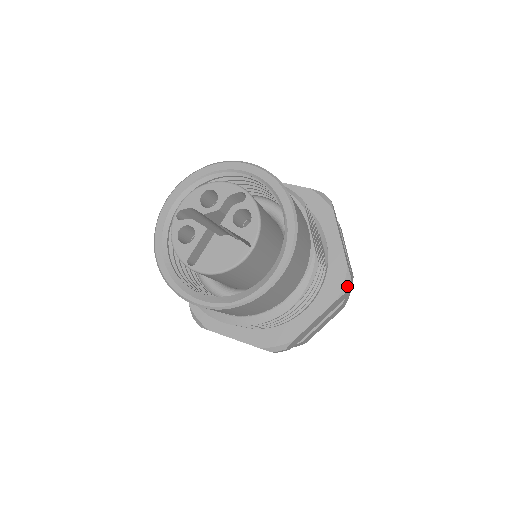
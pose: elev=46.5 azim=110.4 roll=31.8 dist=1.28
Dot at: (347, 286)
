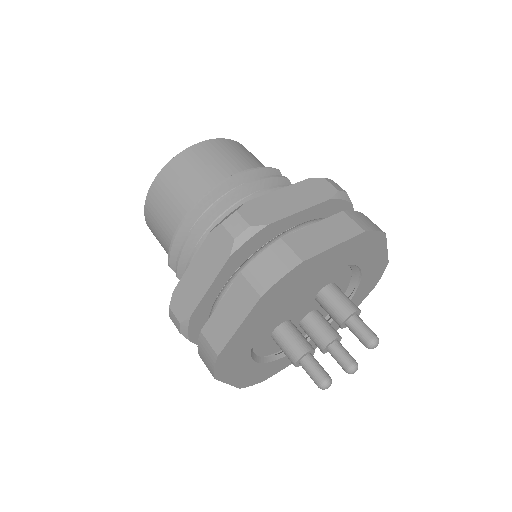
Dot at: (325, 179)
